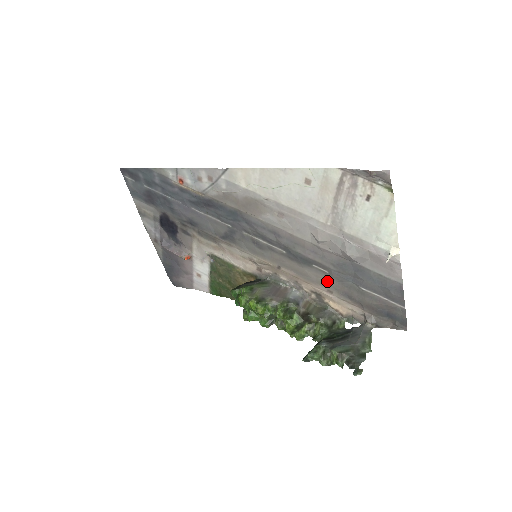
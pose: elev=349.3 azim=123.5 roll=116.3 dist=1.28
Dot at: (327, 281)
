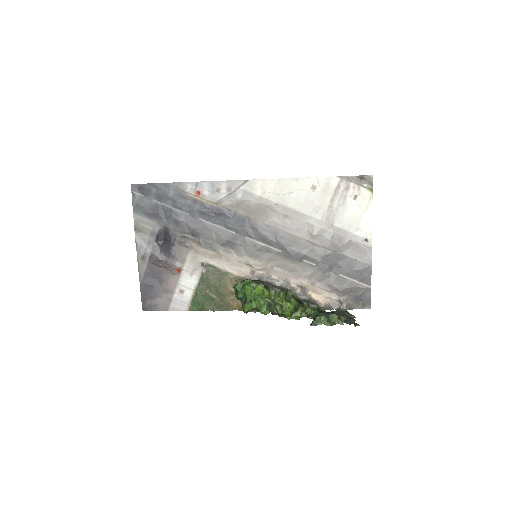
Dot at: (313, 274)
